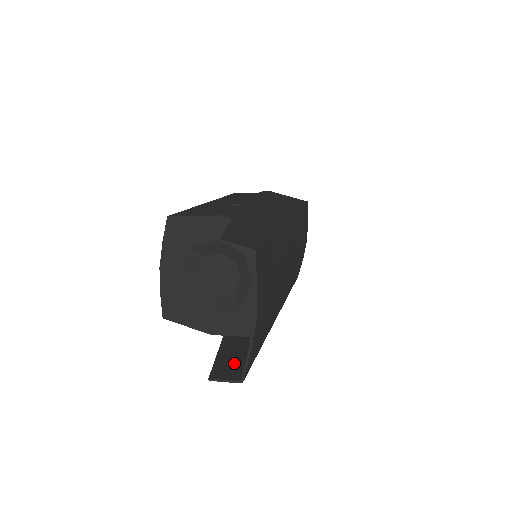
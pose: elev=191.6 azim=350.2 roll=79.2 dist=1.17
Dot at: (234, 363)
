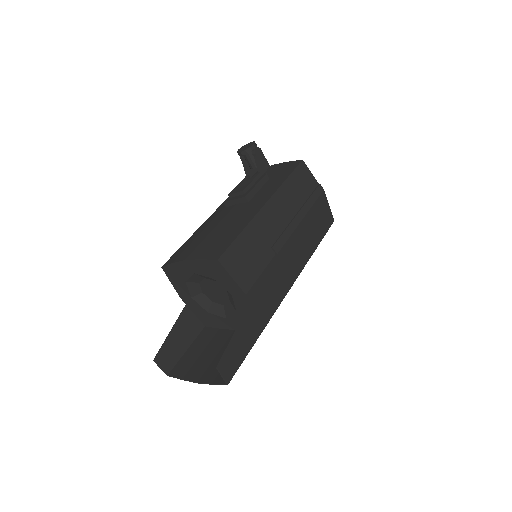
Dot at: (174, 351)
